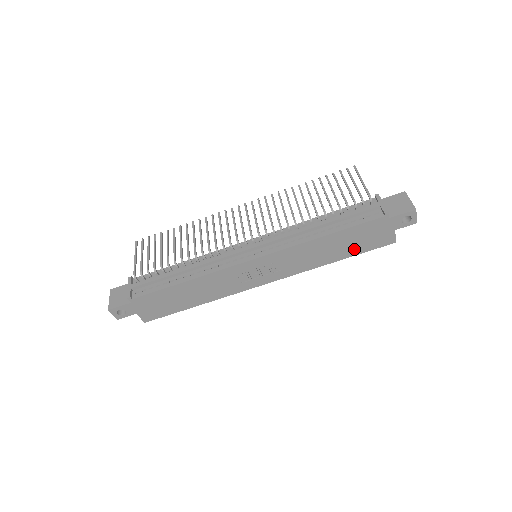
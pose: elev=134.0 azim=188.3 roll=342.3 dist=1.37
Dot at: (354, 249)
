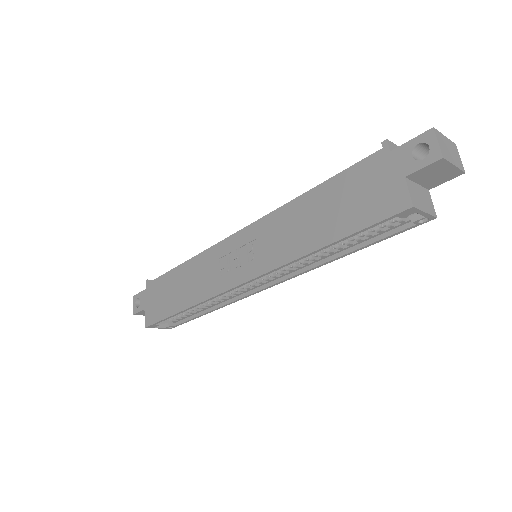
Dot at: (345, 221)
